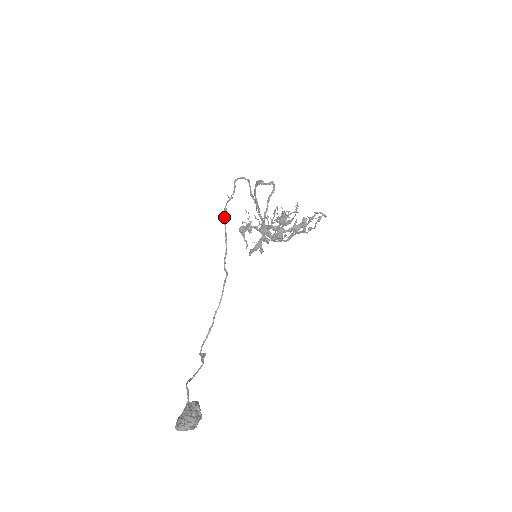
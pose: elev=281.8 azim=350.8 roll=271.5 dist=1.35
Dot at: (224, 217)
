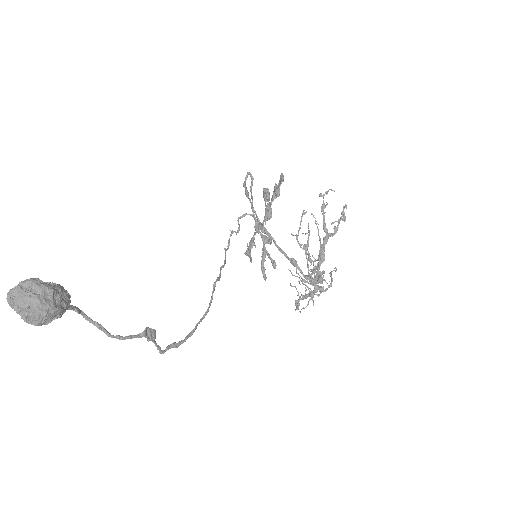
Dot at: (227, 248)
